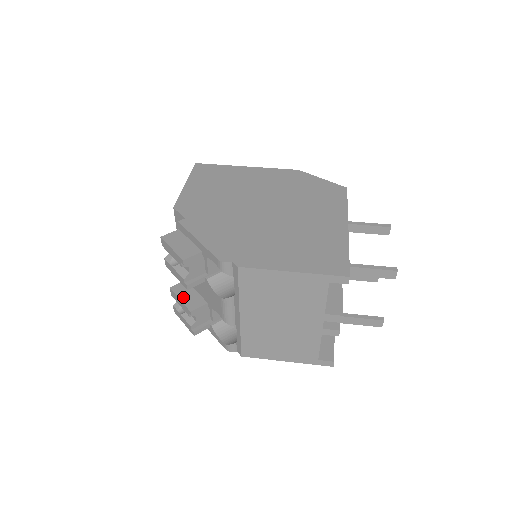
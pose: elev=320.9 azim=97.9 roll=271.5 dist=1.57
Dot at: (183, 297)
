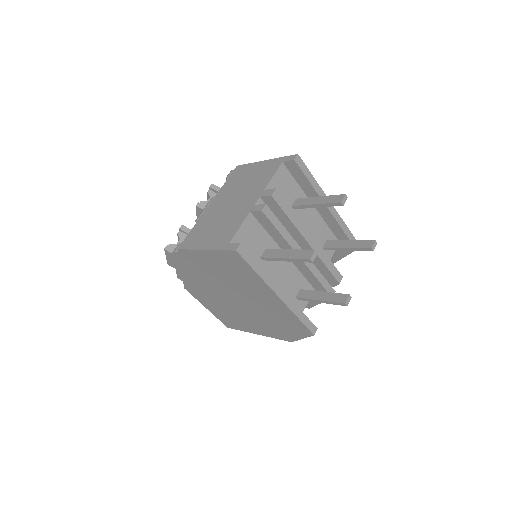
Dot at: occluded
